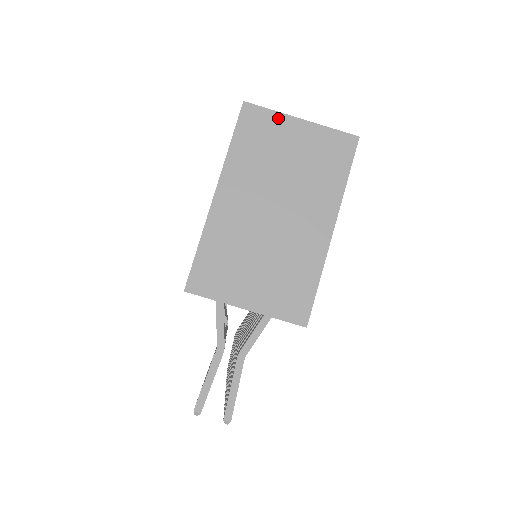
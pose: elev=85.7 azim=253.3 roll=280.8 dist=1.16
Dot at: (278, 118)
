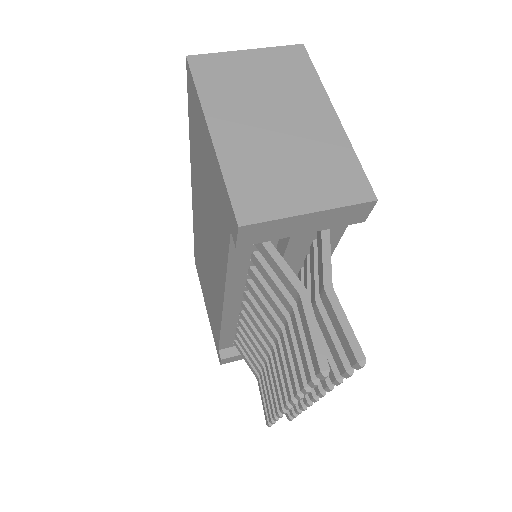
Dot at: (226, 56)
